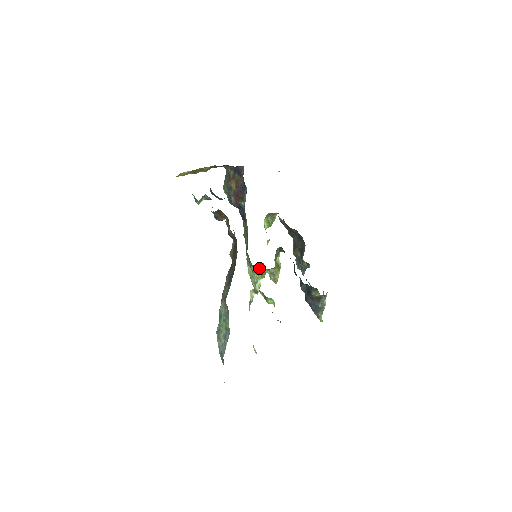
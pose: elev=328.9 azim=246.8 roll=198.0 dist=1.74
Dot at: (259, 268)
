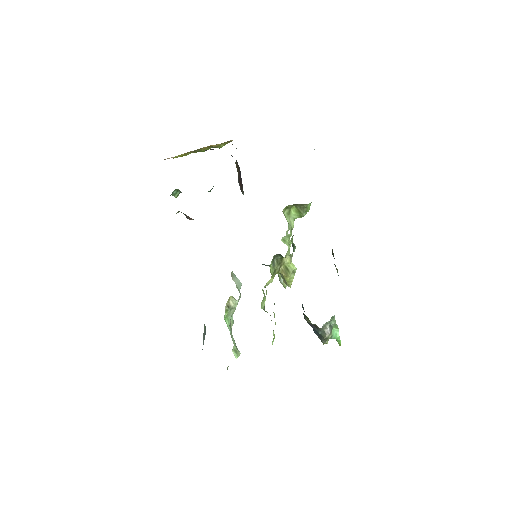
Dot at: occluded
